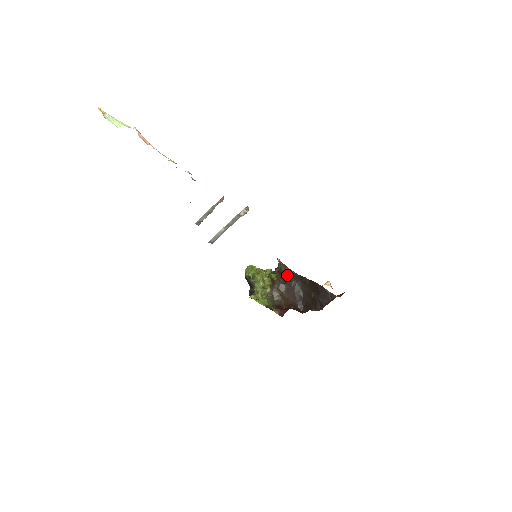
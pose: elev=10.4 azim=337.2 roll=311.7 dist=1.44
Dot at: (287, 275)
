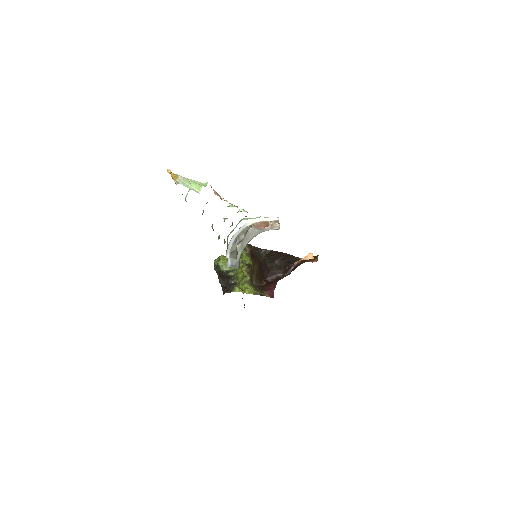
Dot at: (254, 254)
